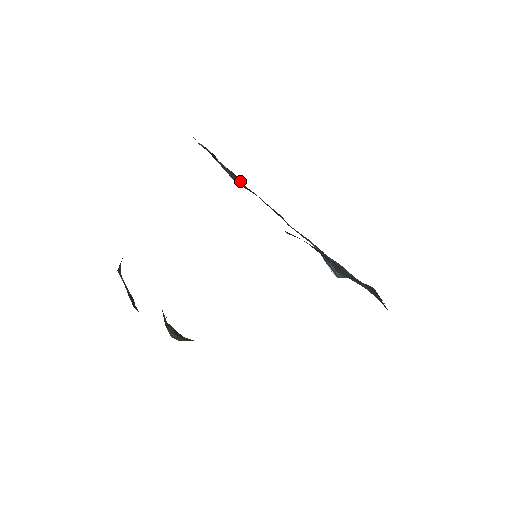
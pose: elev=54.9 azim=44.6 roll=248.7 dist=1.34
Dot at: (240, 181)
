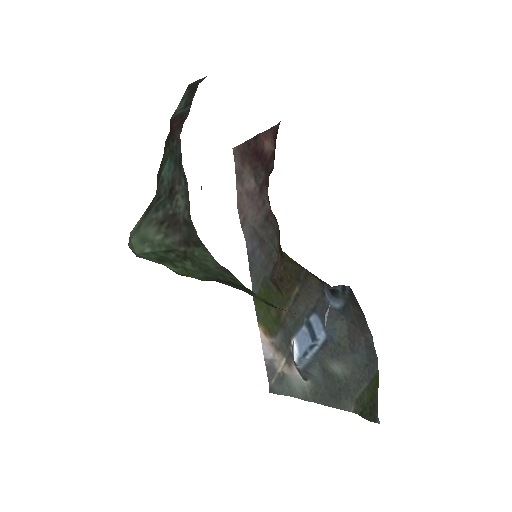
Dot at: (255, 206)
